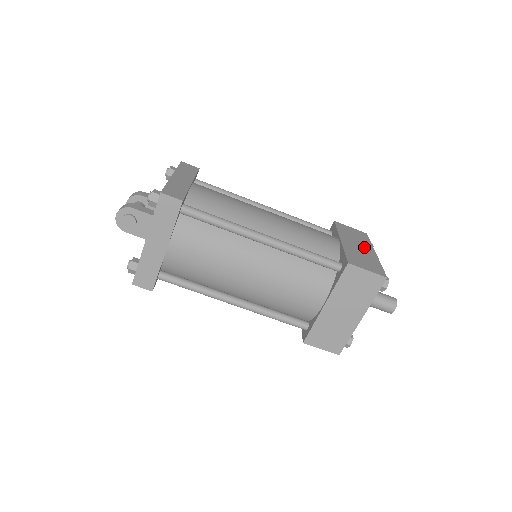
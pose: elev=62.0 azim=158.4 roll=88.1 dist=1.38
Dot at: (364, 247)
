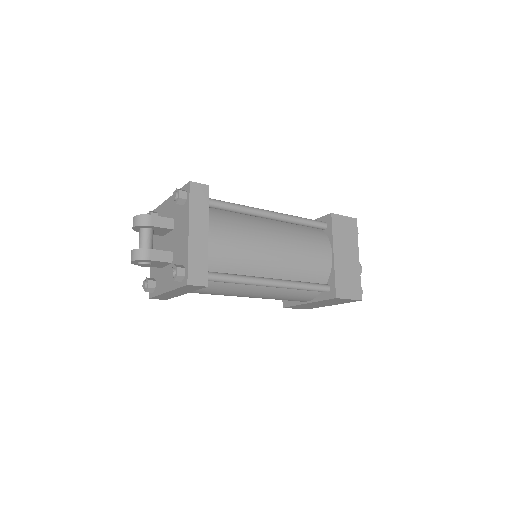
Dot at: (351, 254)
